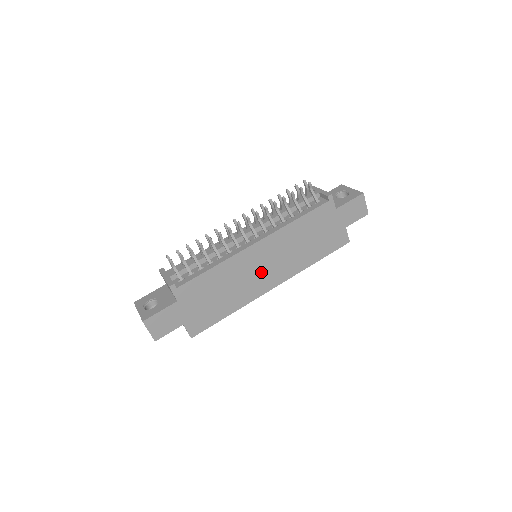
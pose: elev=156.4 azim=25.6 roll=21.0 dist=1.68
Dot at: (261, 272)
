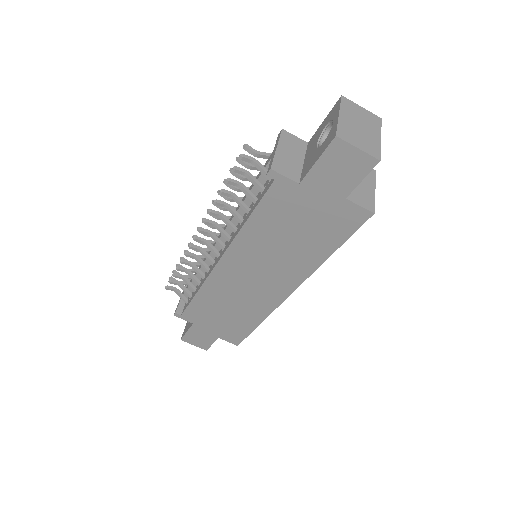
Dot at: (256, 285)
